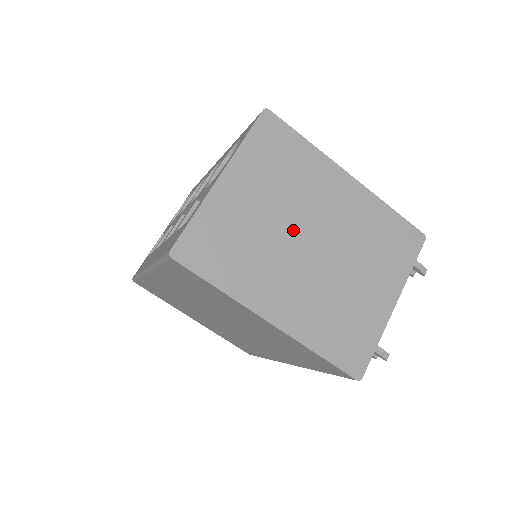
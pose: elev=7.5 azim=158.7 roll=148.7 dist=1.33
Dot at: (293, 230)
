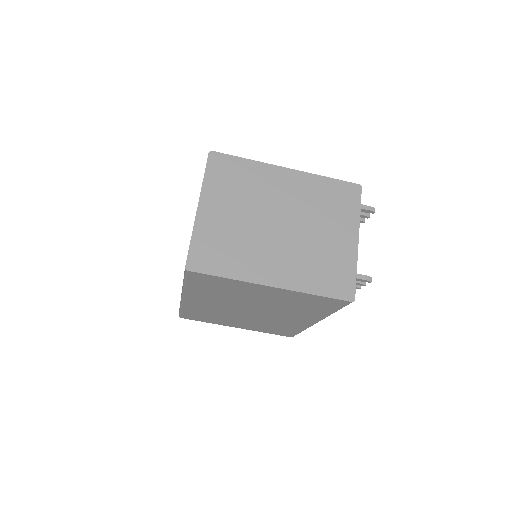
Dot at: (262, 220)
